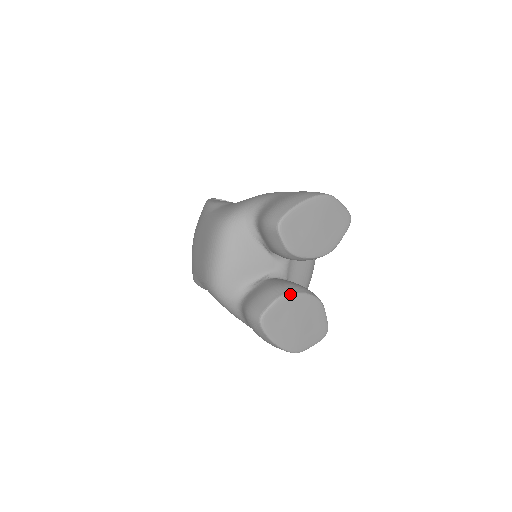
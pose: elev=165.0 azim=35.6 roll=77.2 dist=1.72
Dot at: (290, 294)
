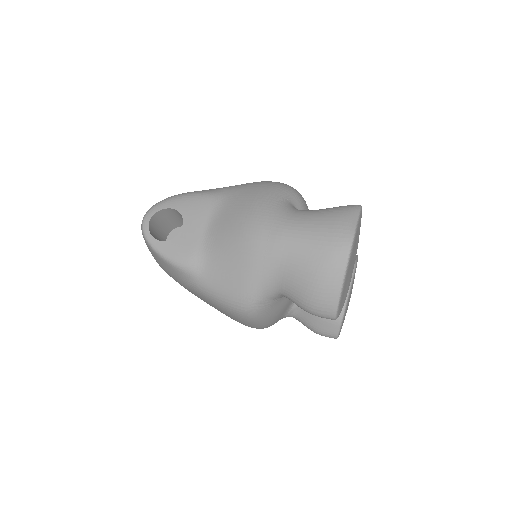
Dot at: (346, 306)
